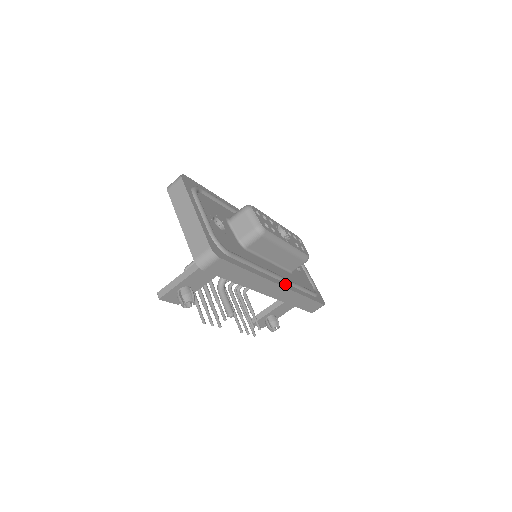
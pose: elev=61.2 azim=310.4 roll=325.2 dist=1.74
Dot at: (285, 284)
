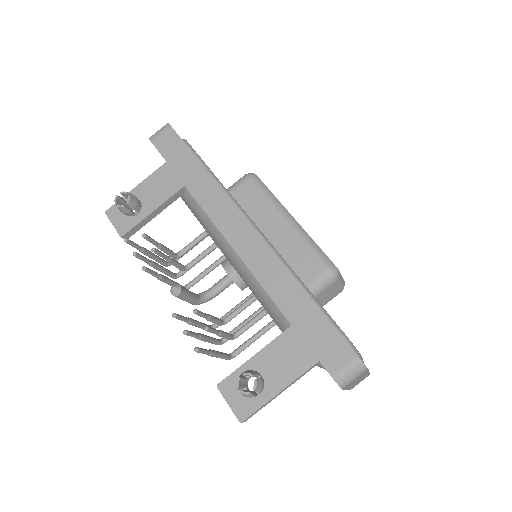
Dot at: occluded
